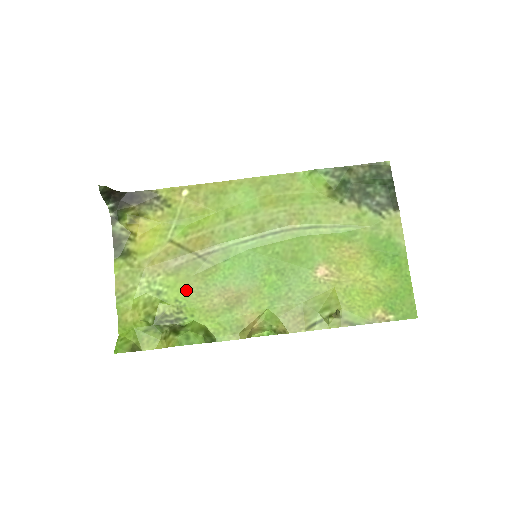
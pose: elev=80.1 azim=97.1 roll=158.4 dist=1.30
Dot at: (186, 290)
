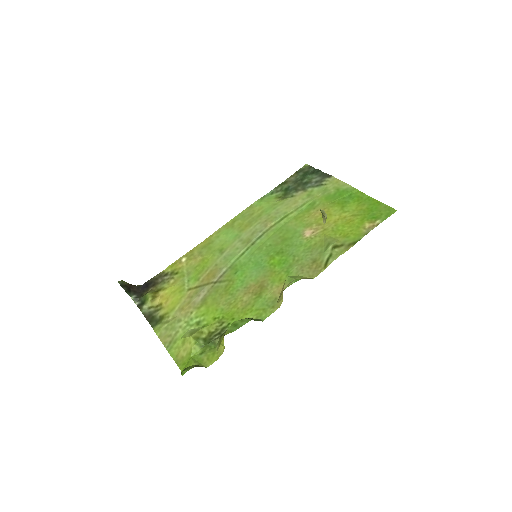
Dot at: (218, 308)
